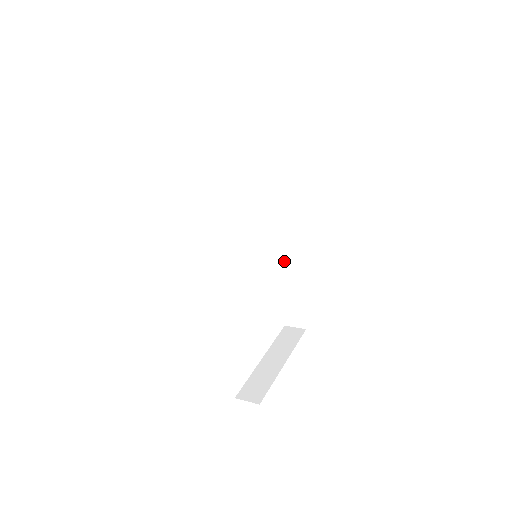
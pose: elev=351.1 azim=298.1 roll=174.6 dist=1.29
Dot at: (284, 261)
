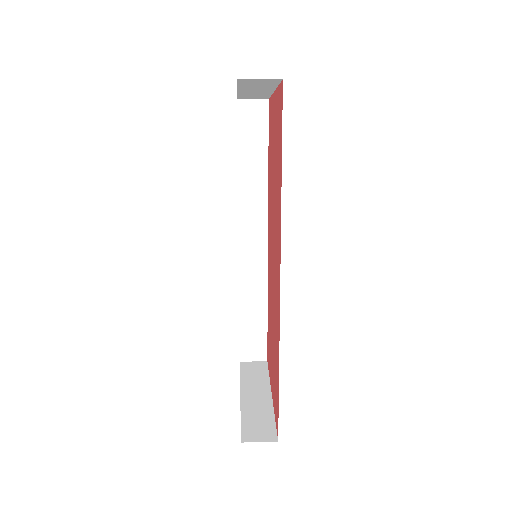
Dot at: (250, 278)
